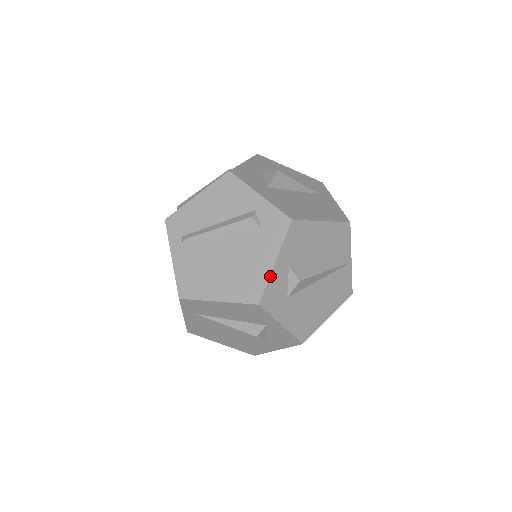
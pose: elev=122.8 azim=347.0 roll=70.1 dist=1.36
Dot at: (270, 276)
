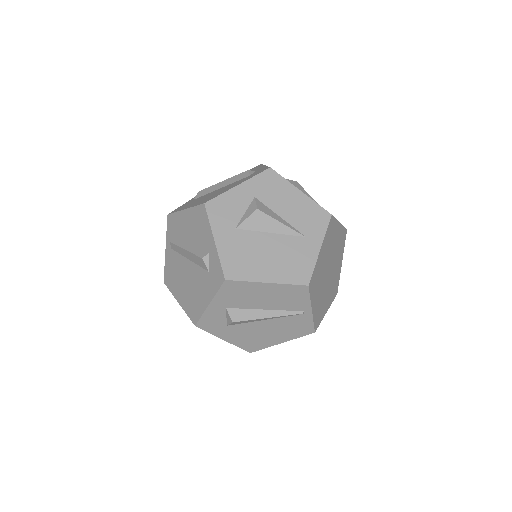
Dot at: (205, 311)
